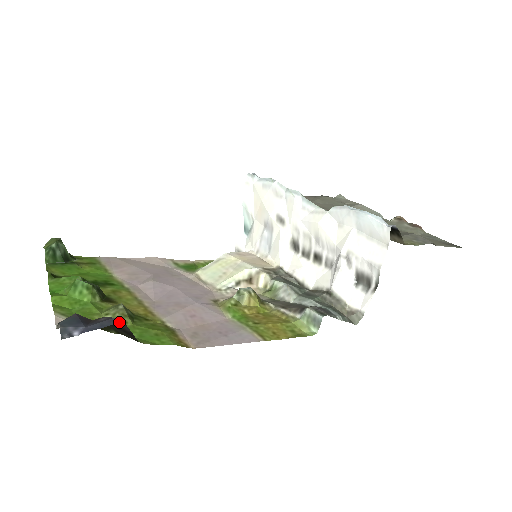
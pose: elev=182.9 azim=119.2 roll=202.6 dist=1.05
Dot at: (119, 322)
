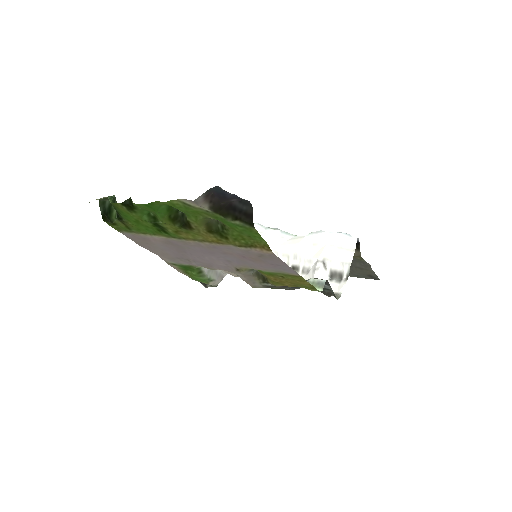
Dot at: (249, 202)
